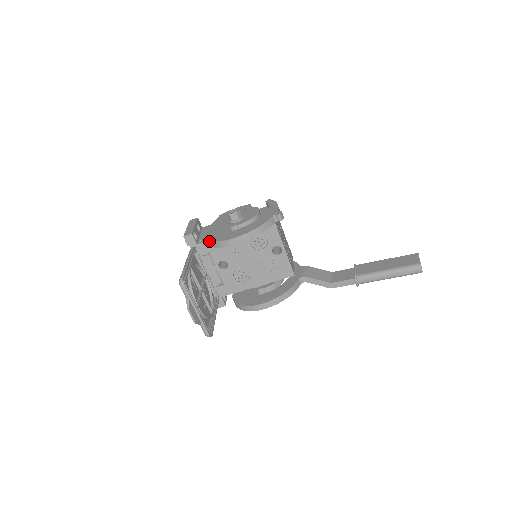
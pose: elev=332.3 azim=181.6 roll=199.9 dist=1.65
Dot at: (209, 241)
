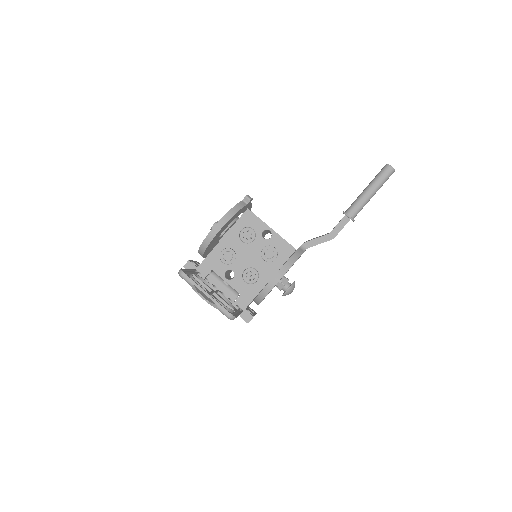
Dot at: (200, 247)
